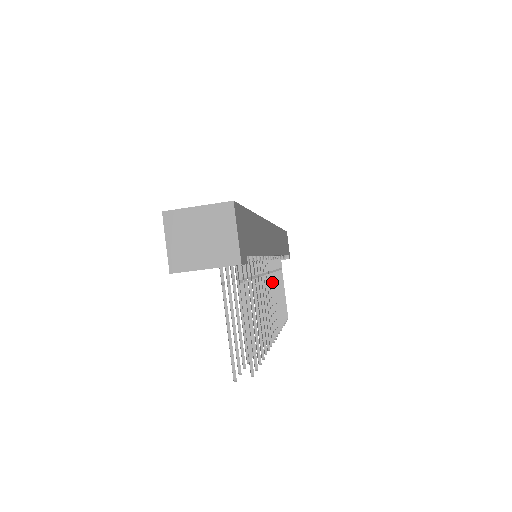
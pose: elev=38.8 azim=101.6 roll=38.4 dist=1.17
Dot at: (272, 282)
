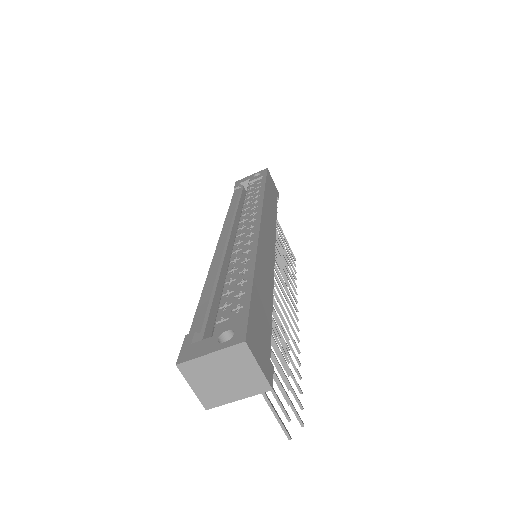
Dot at: (277, 263)
